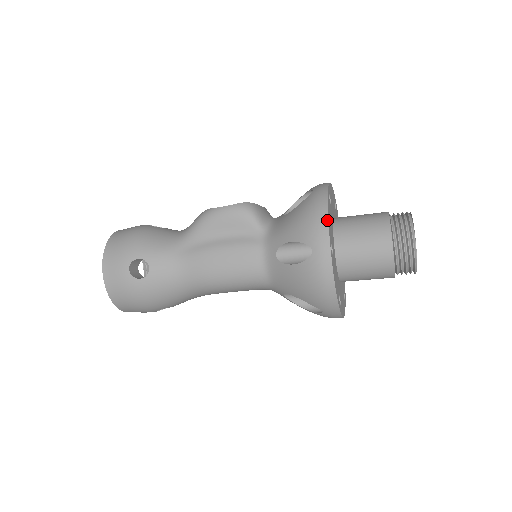
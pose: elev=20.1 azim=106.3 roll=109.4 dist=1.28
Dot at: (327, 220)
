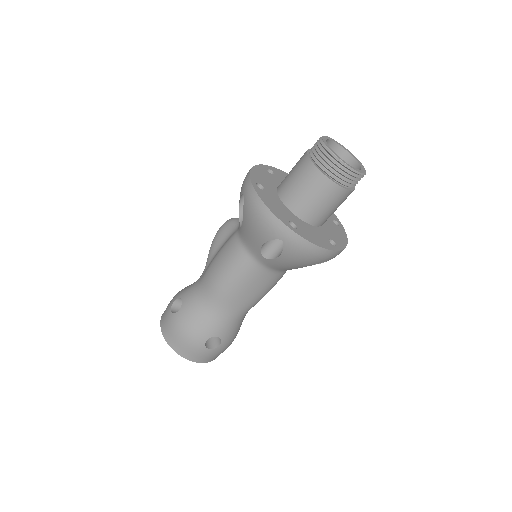
Dot at: (249, 171)
